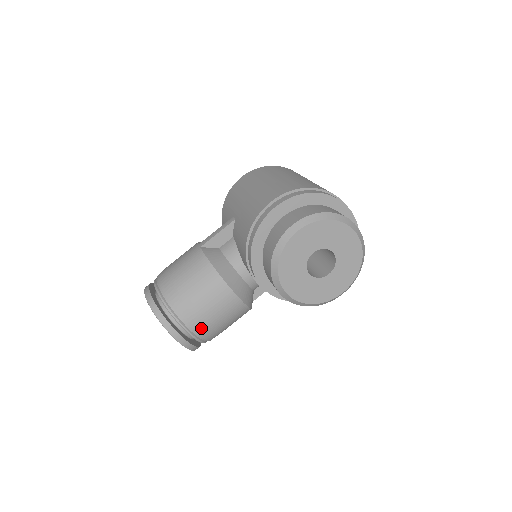
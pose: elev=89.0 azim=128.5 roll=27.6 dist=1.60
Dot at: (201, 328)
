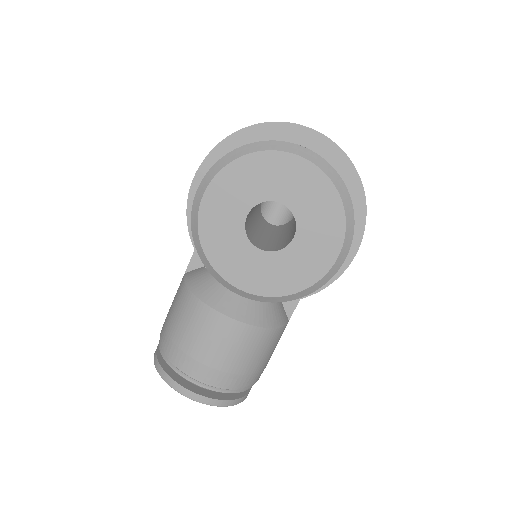
Dot at: (210, 375)
